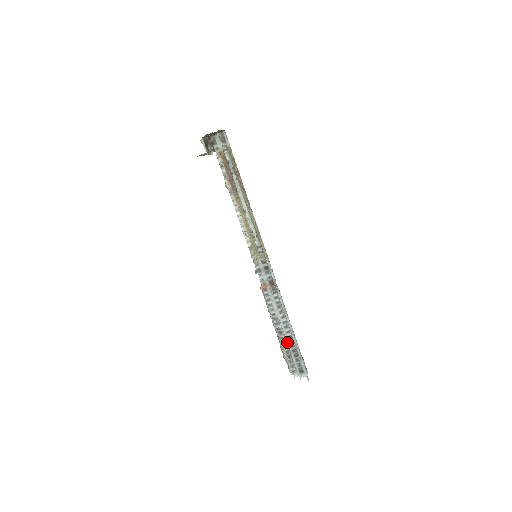
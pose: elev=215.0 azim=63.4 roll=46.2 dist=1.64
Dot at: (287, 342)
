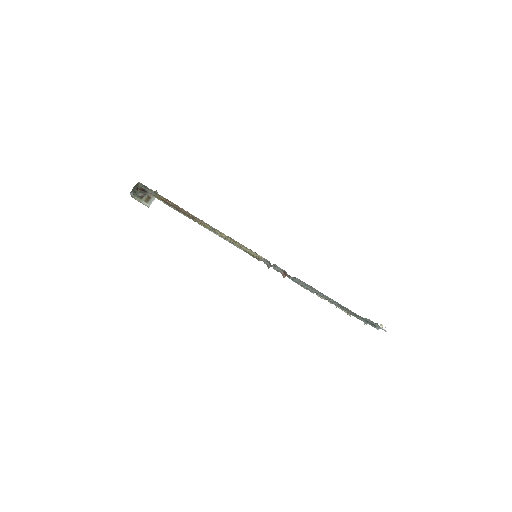
Dot at: (341, 308)
